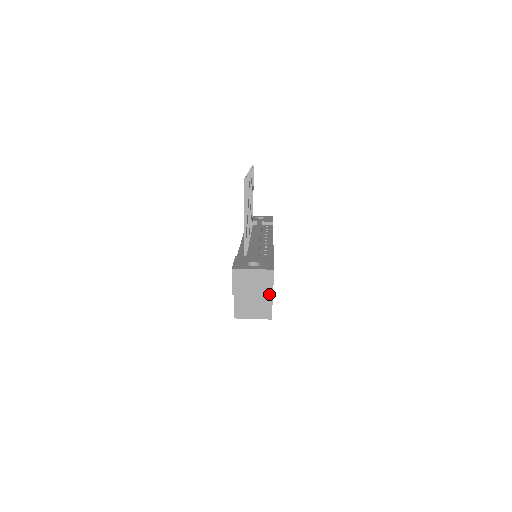
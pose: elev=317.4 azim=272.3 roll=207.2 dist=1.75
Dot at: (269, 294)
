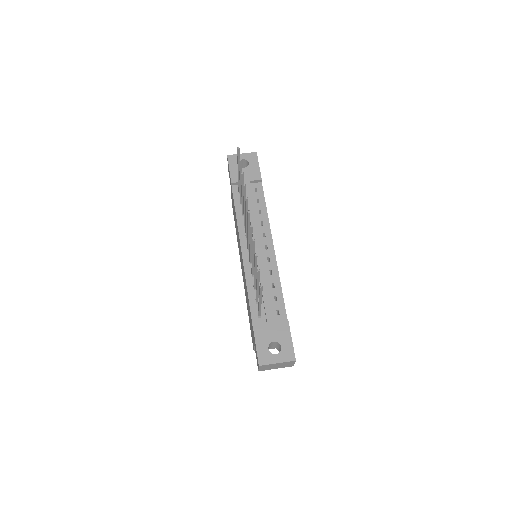
Dot at: (290, 366)
